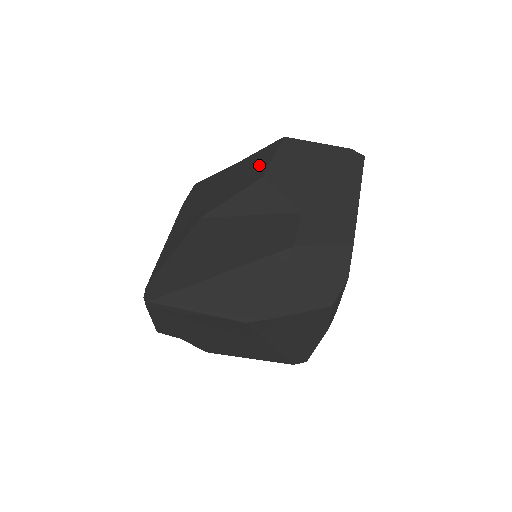
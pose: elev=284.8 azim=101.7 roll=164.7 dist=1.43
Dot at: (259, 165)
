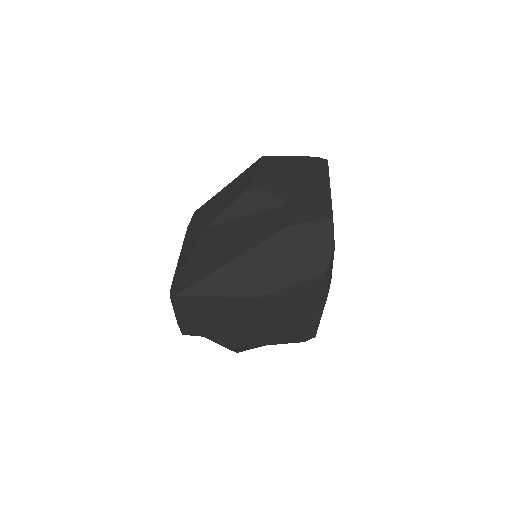
Dot at: (246, 179)
